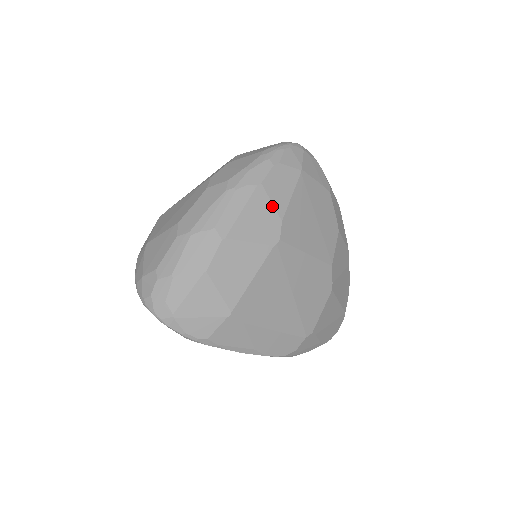
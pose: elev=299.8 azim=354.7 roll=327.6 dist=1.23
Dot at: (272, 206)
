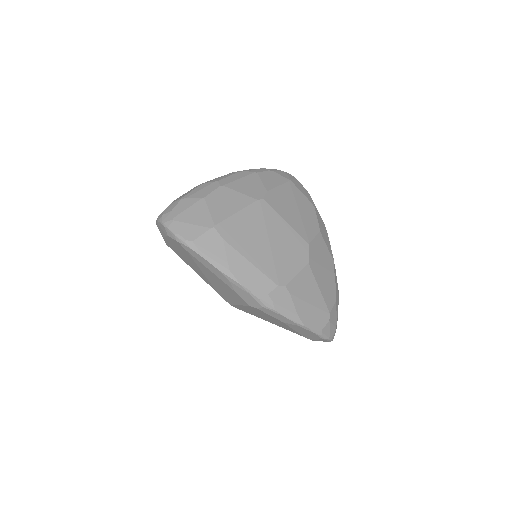
Dot at: (262, 183)
